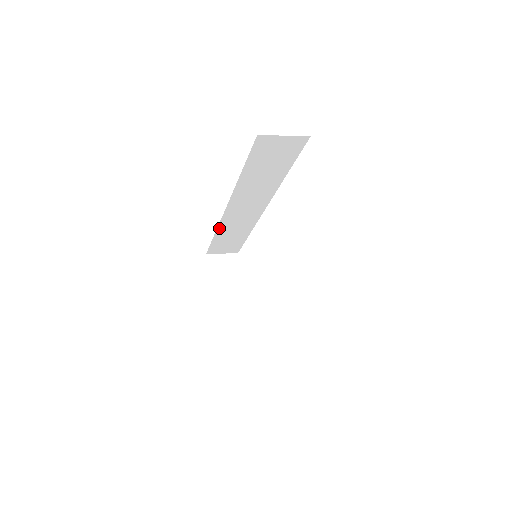
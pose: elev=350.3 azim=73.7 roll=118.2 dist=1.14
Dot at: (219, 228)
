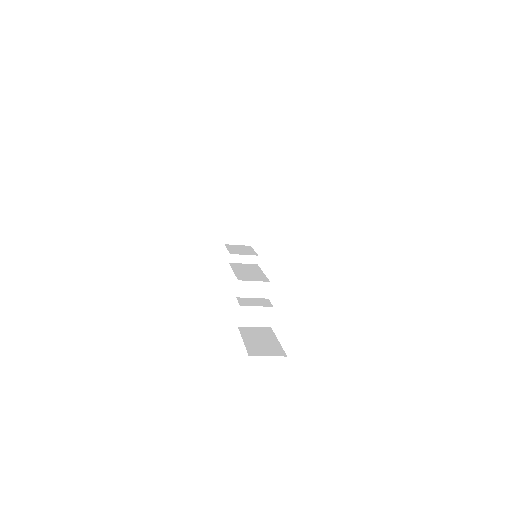
Dot at: occluded
